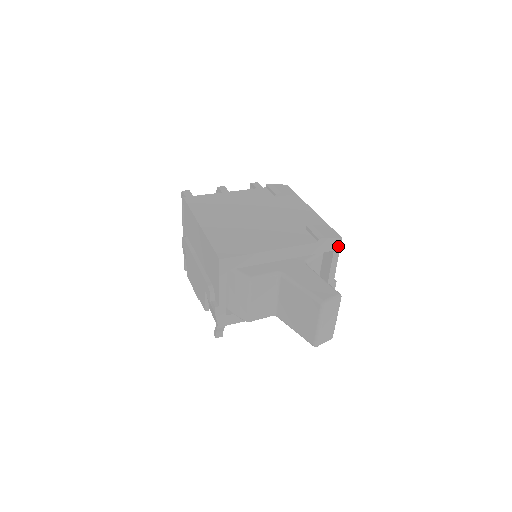
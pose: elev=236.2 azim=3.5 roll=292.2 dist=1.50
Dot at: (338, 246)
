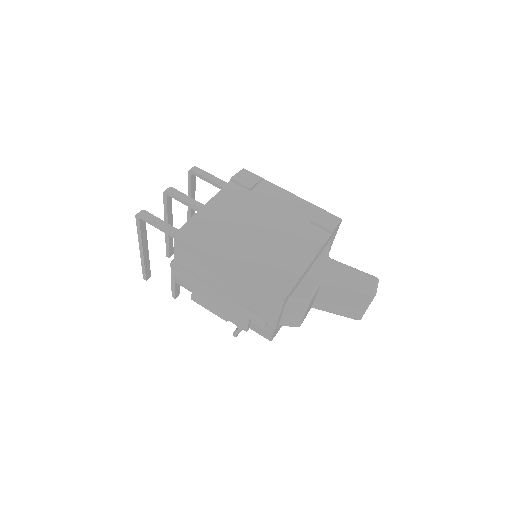
Dot at: occluded
